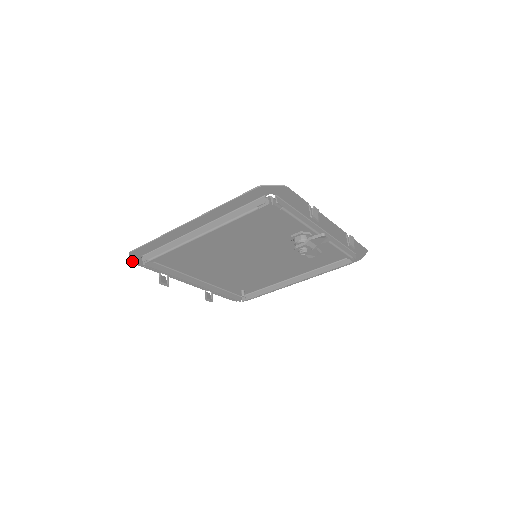
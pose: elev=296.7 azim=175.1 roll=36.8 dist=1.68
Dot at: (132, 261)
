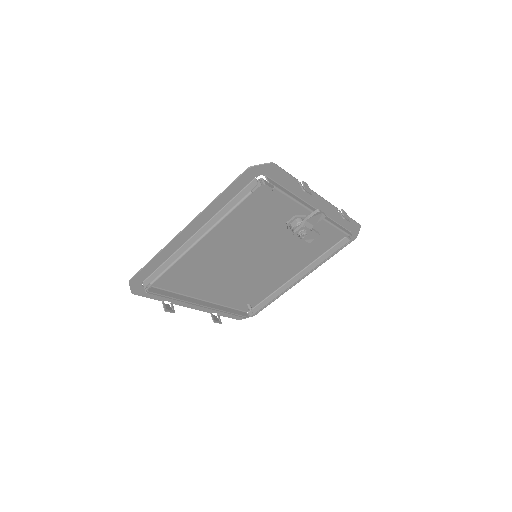
Dot at: (133, 292)
